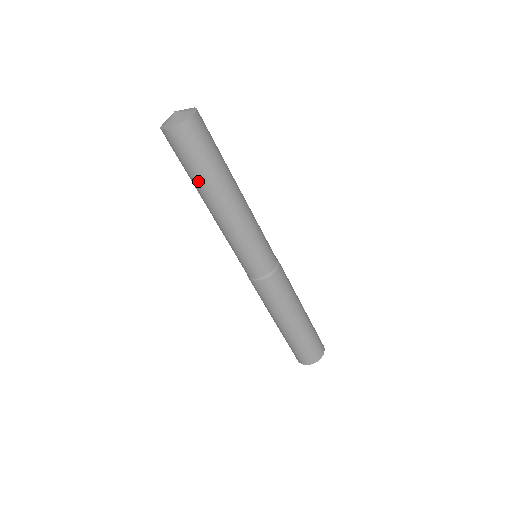
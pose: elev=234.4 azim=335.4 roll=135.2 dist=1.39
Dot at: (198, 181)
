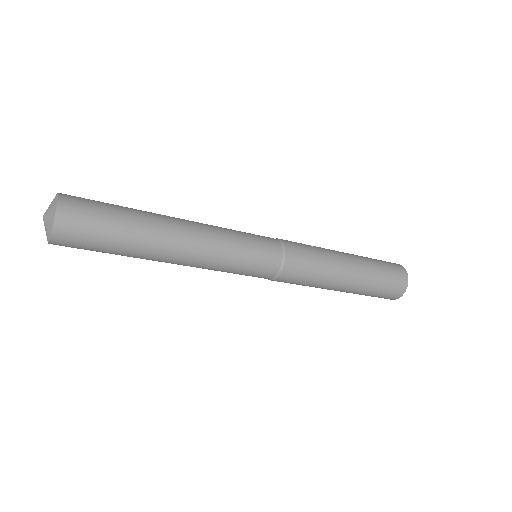
Dot at: occluded
